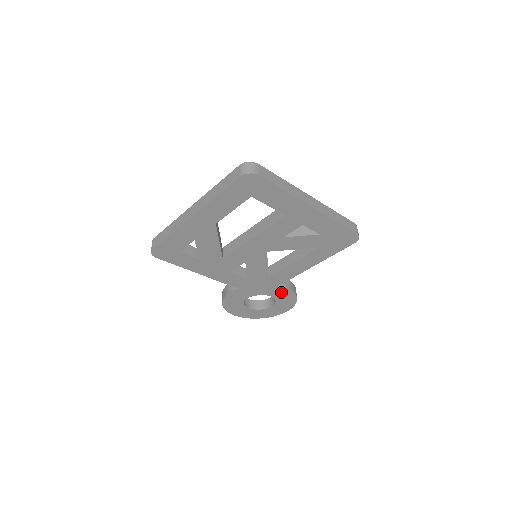
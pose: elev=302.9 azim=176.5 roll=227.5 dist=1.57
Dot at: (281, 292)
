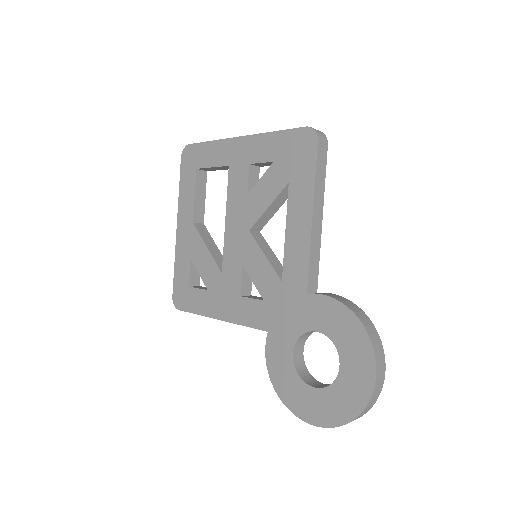
Dot at: (322, 311)
